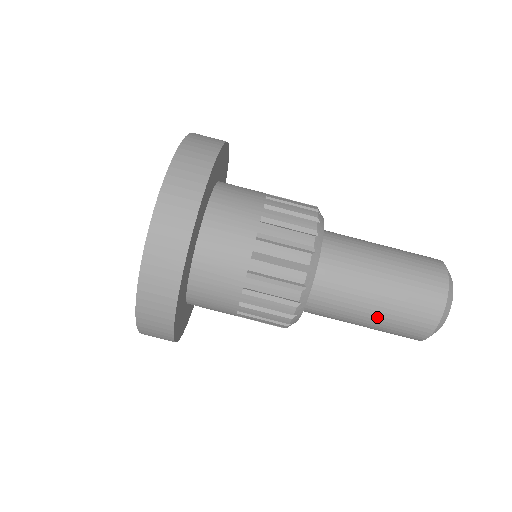
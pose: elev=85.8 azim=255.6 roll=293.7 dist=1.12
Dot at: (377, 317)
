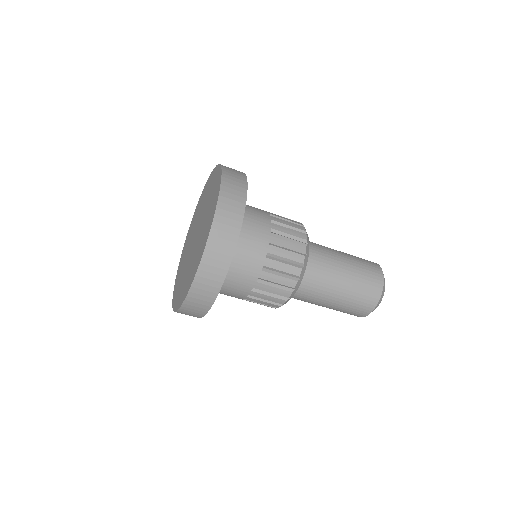
Dot at: occluded
